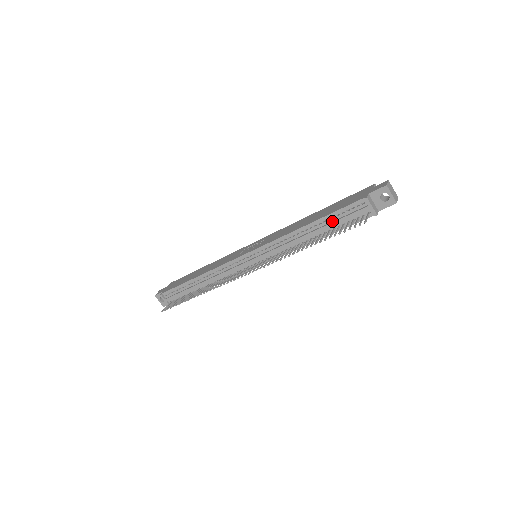
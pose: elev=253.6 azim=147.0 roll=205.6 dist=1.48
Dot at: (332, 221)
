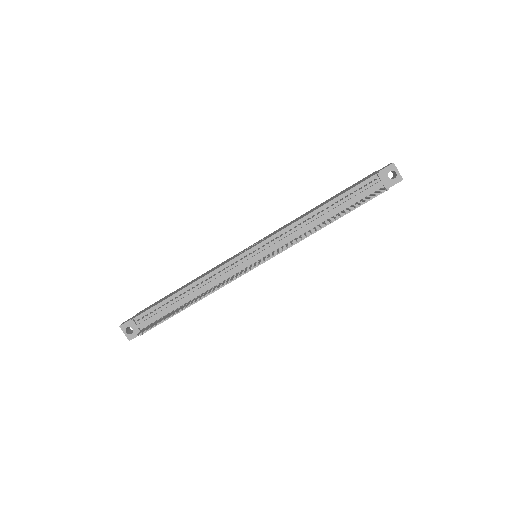
Dot at: (345, 201)
